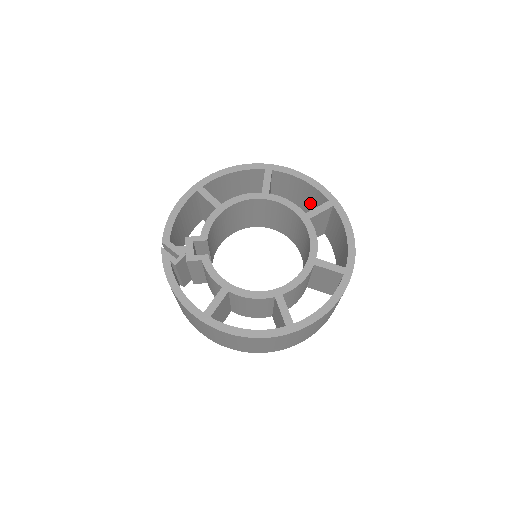
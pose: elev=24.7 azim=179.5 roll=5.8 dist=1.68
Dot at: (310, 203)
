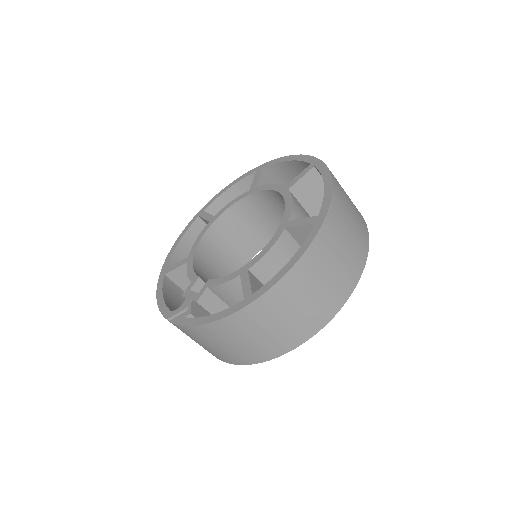
Dot at: occluded
